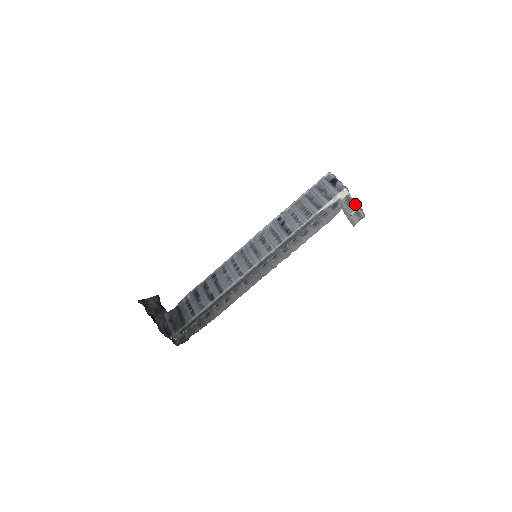
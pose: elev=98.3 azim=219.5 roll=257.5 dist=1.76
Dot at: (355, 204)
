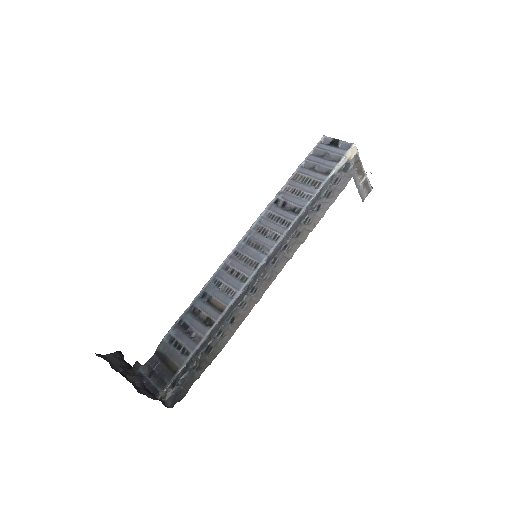
Dot at: (363, 169)
